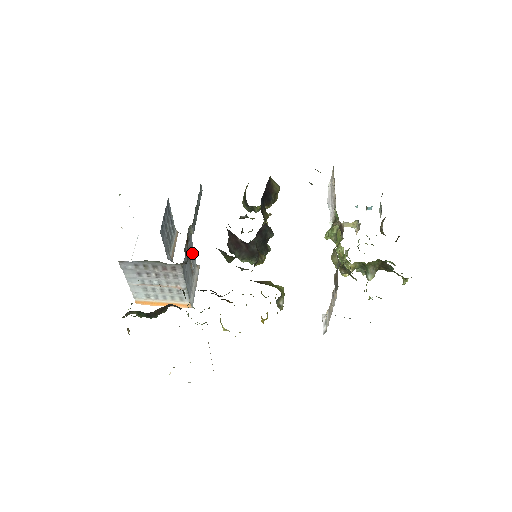
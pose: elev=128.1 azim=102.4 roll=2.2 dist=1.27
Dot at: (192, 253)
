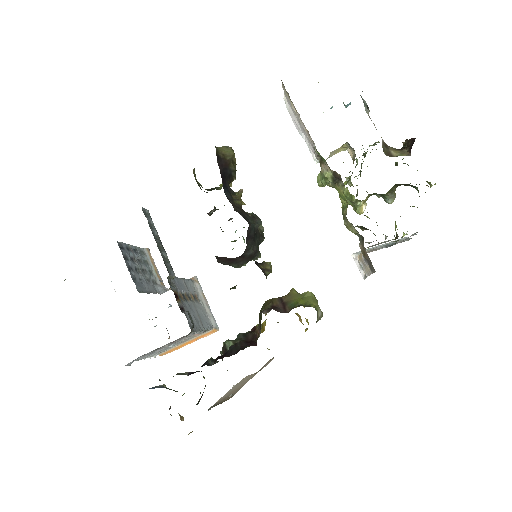
Dot at: (184, 286)
